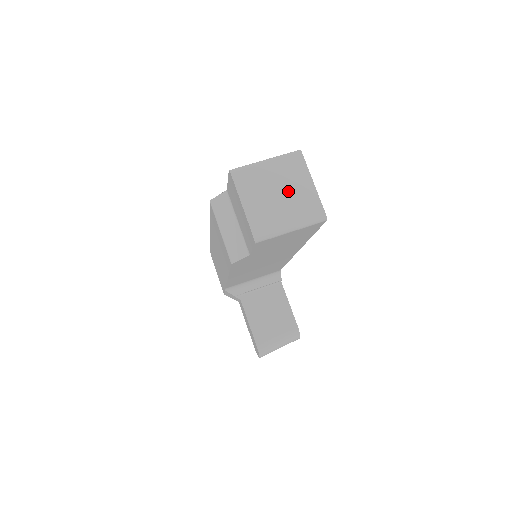
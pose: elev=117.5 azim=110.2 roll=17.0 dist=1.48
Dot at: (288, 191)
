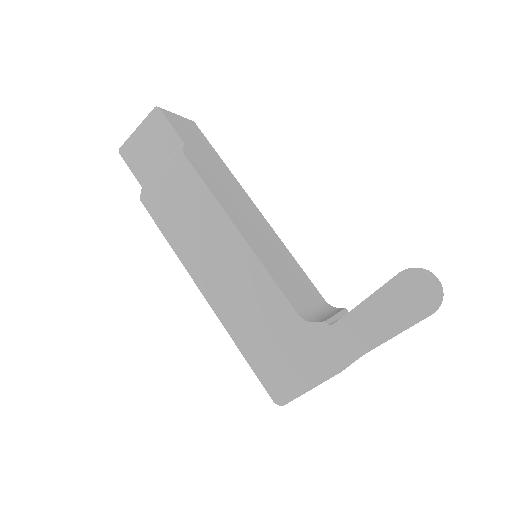
Dot at: occluded
